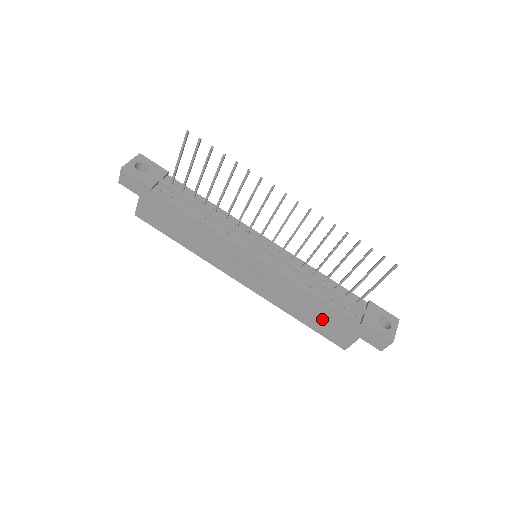
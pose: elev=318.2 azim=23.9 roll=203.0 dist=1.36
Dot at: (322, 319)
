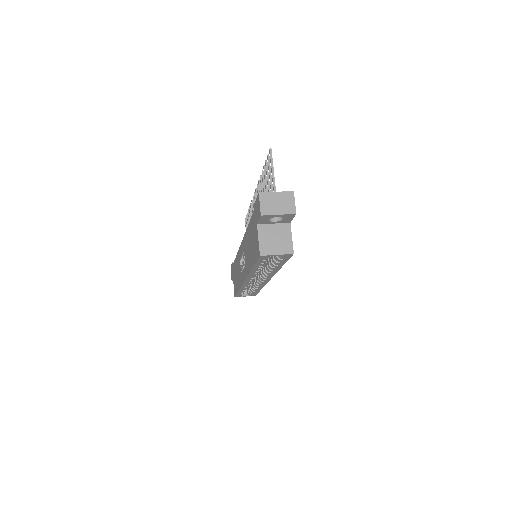
Dot at: (252, 244)
